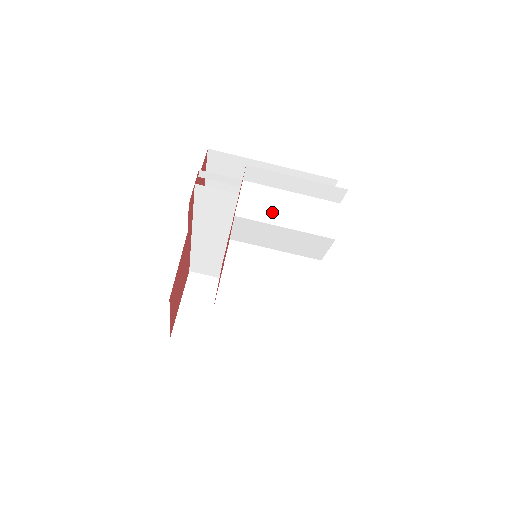
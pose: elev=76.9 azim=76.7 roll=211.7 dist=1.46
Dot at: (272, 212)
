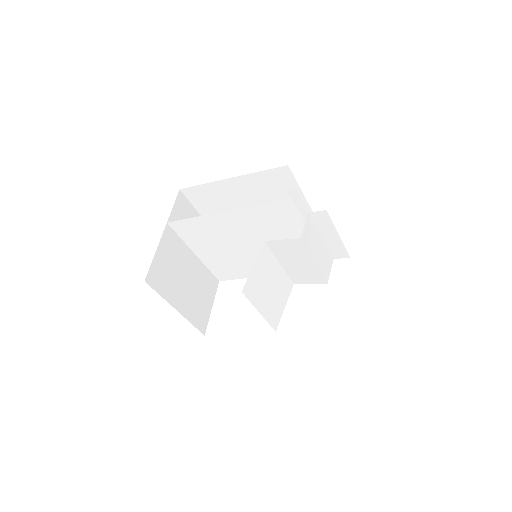
Dot at: (313, 247)
